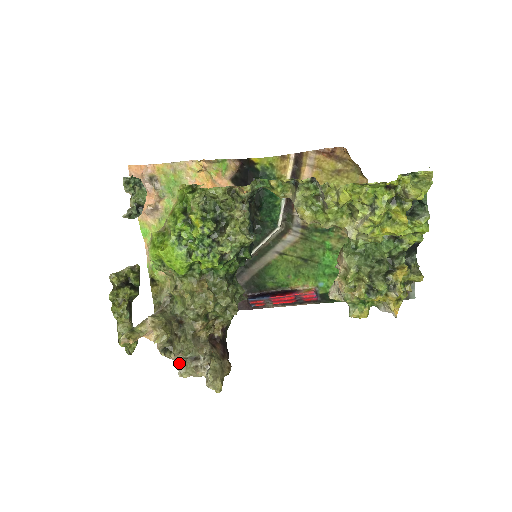
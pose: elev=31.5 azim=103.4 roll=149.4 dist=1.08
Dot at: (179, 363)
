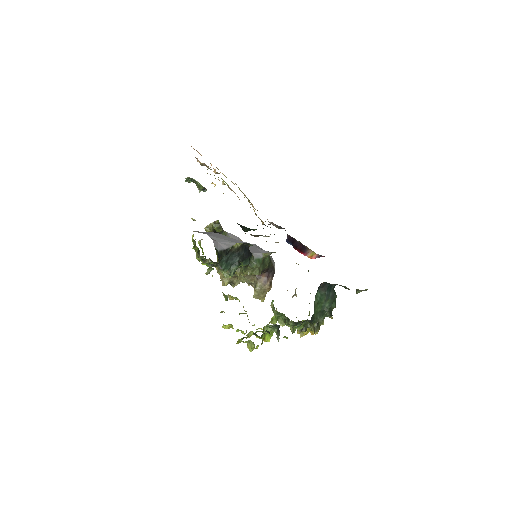
Dot at: occluded
